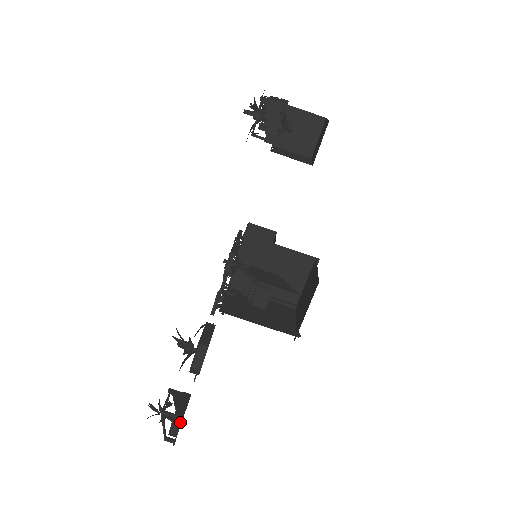
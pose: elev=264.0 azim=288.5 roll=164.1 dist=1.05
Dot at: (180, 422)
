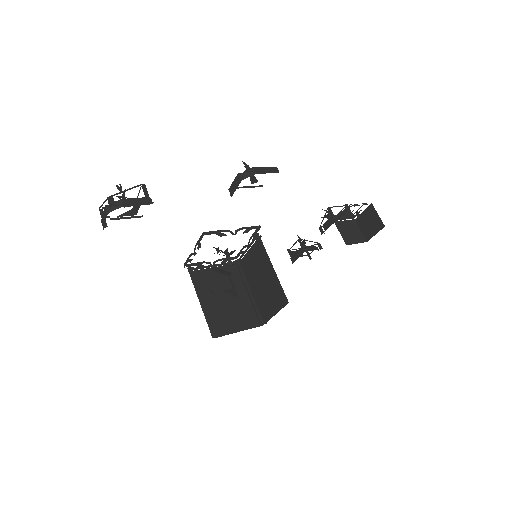
Dot at: (144, 204)
